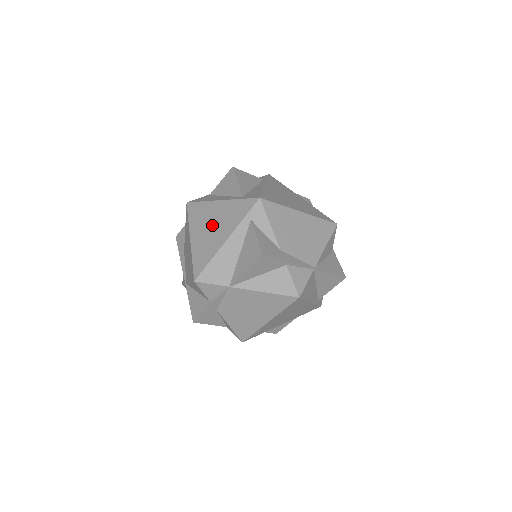
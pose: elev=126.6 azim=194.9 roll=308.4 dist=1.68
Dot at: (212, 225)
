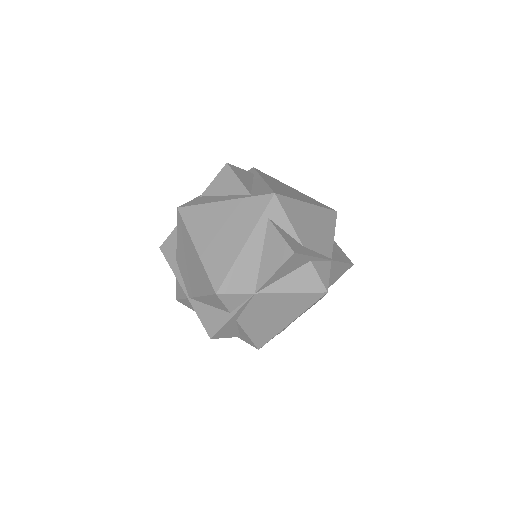
Dot at: (221, 229)
